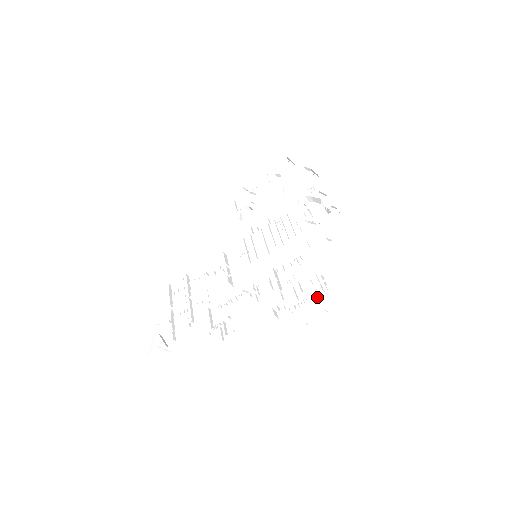
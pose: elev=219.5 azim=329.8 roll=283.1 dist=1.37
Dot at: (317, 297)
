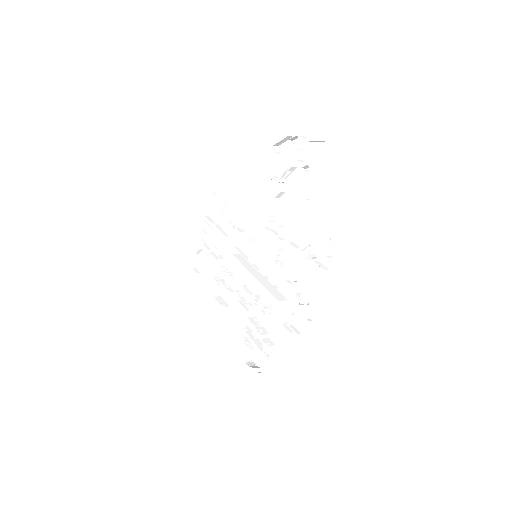
Dot at: occluded
